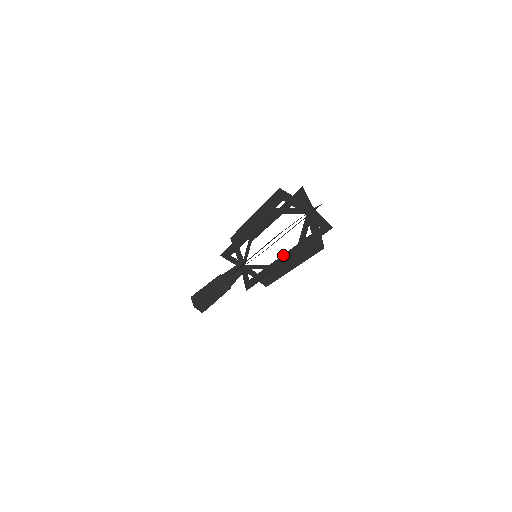
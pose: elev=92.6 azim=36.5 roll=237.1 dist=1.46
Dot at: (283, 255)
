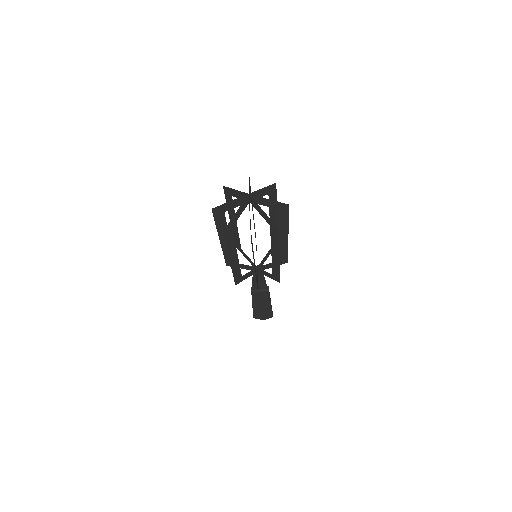
Dot at: (271, 241)
